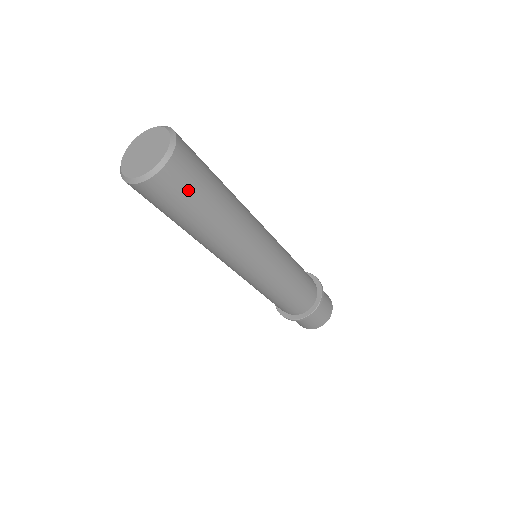
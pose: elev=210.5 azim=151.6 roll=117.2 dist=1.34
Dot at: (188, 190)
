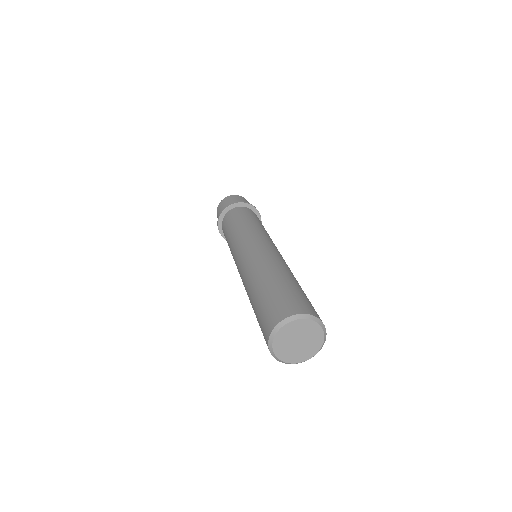
Dot at: occluded
